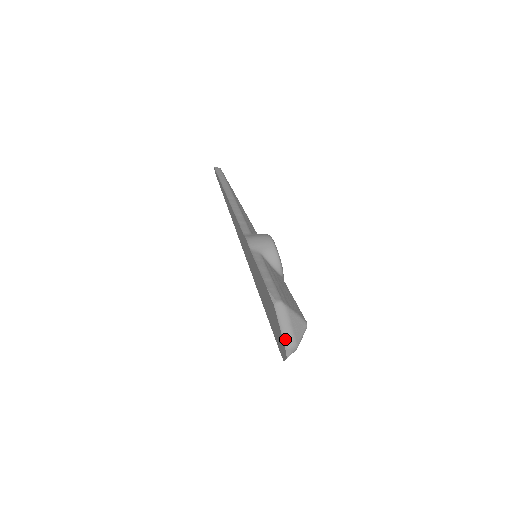
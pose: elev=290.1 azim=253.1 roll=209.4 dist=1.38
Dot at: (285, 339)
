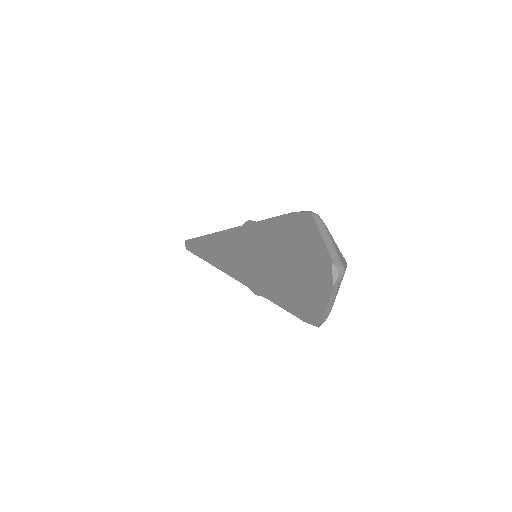
Dot at: (329, 253)
